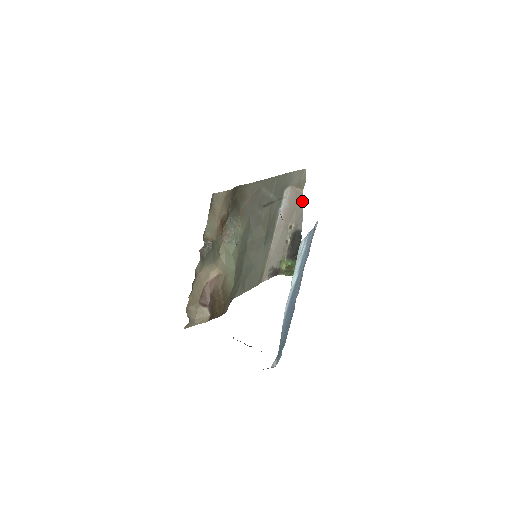
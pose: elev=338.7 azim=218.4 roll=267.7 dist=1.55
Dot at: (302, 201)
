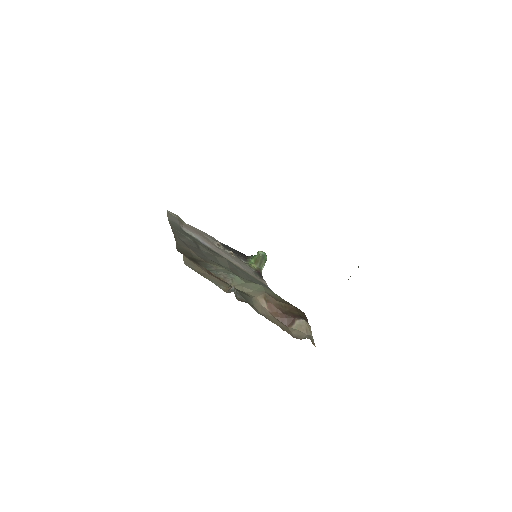
Dot at: (195, 228)
